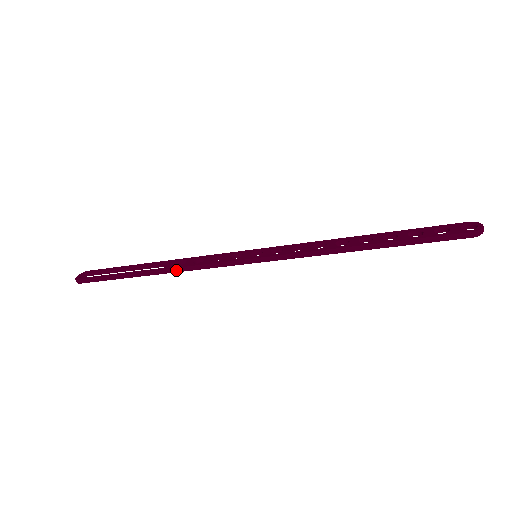
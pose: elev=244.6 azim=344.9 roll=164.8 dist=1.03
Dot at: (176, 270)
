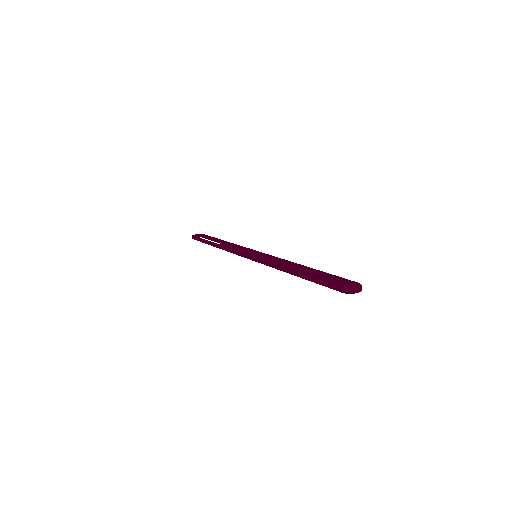
Dot at: (222, 248)
